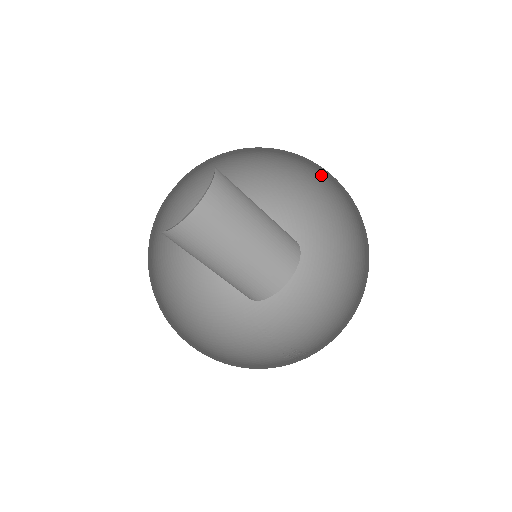
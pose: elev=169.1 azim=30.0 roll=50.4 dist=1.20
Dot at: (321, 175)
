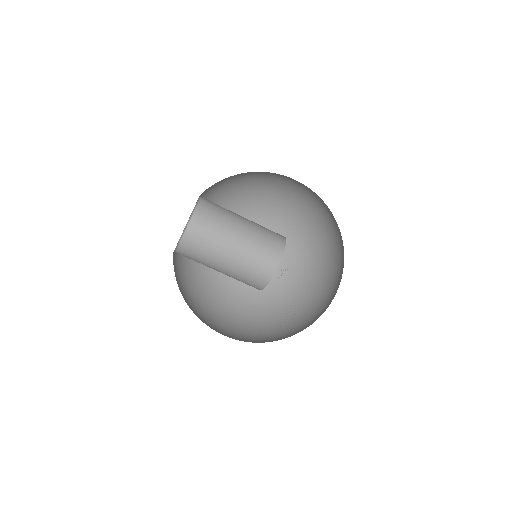
Dot at: occluded
